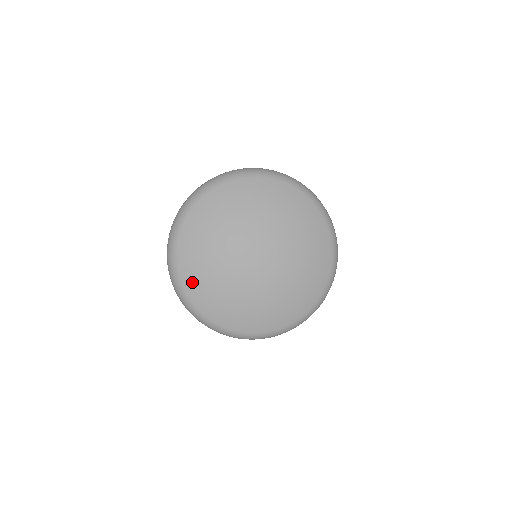
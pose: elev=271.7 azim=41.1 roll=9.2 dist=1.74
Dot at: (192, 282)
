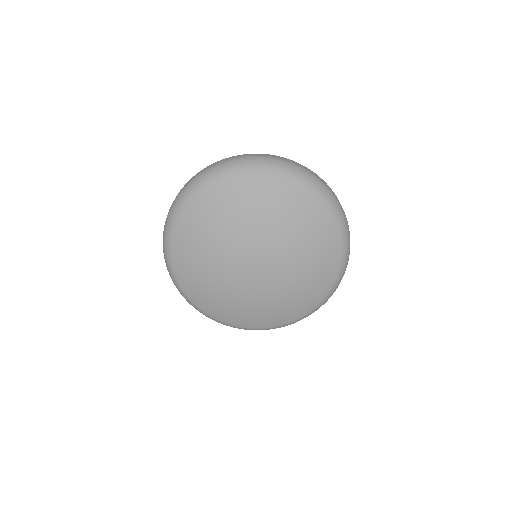
Dot at: (190, 221)
